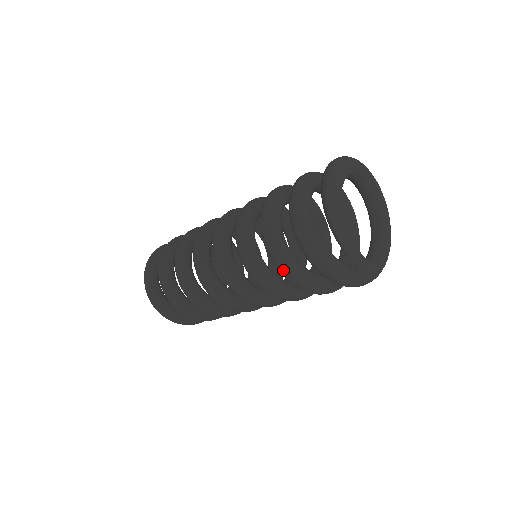
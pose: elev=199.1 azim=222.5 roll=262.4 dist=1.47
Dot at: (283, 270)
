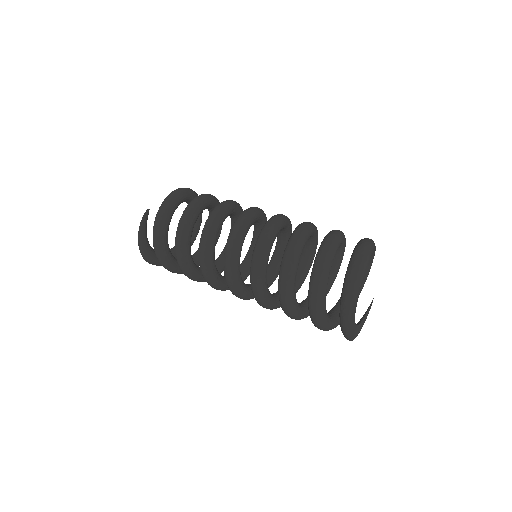
Dot at: occluded
